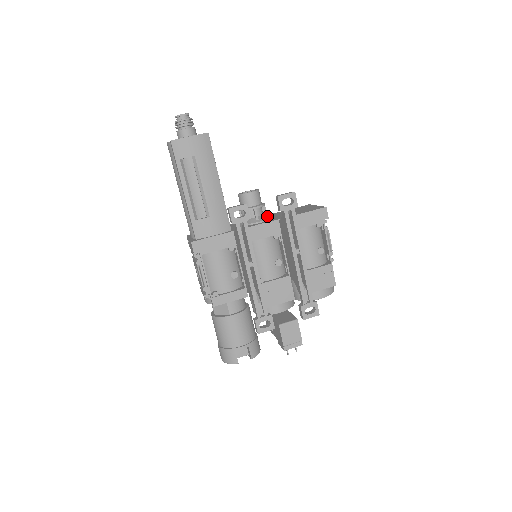
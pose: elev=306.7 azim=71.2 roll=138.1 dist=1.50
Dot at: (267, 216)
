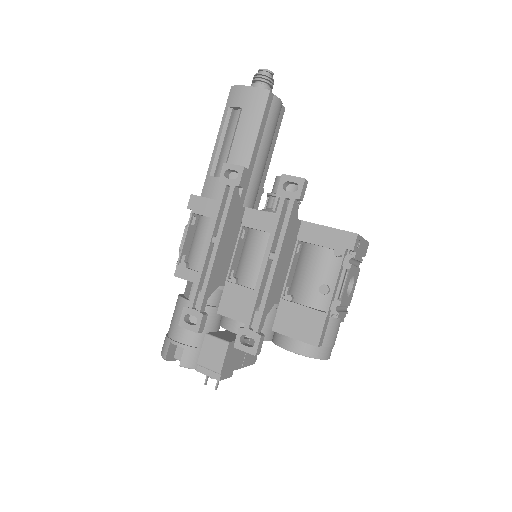
Dot at: occluded
